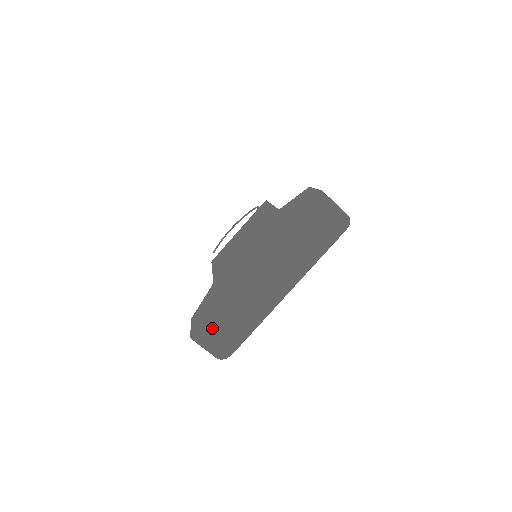
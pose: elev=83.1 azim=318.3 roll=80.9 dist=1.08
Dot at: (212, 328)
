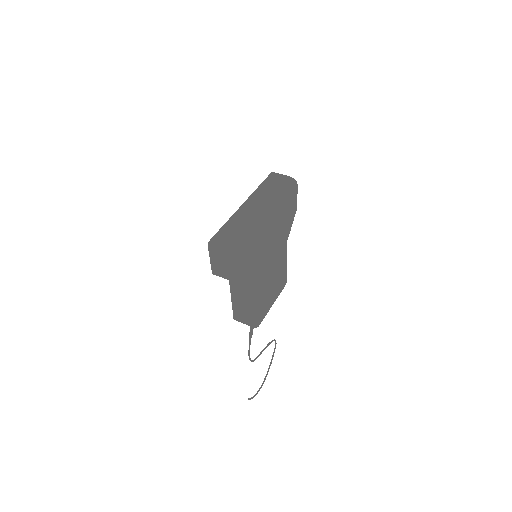
Dot at: (222, 235)
